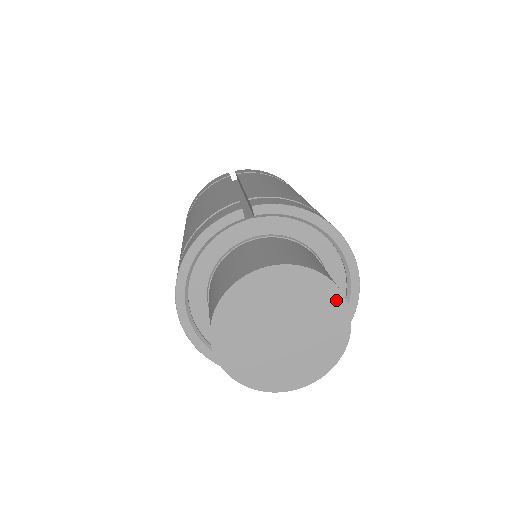
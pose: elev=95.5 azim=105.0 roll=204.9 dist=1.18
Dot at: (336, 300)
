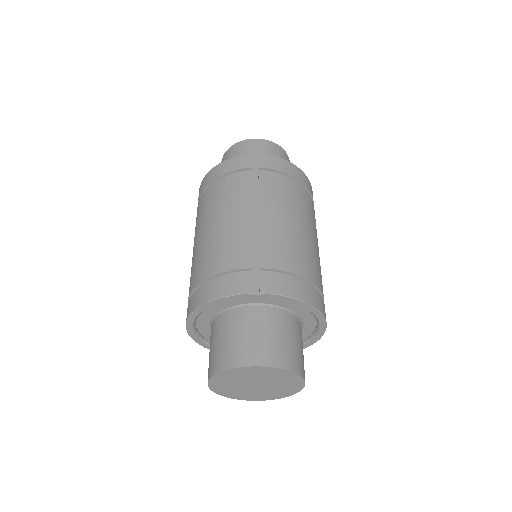
Dot at: (298, 380)
